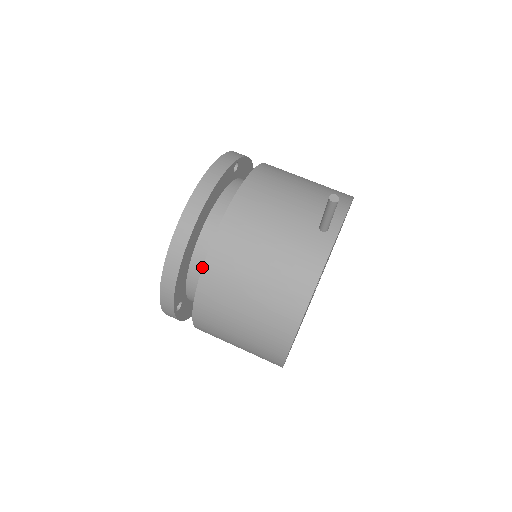
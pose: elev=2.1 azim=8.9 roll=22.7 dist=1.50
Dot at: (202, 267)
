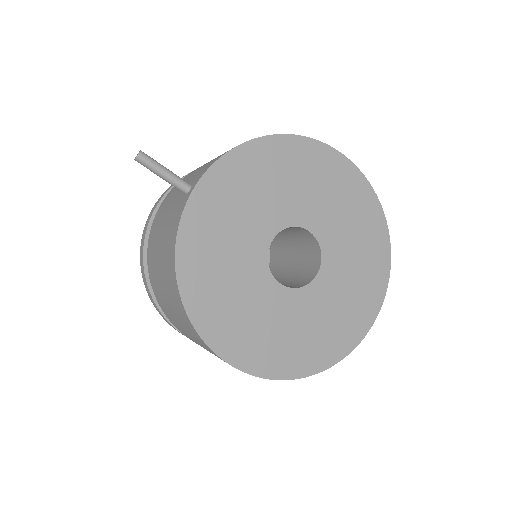
Dot at: (150, 282)
